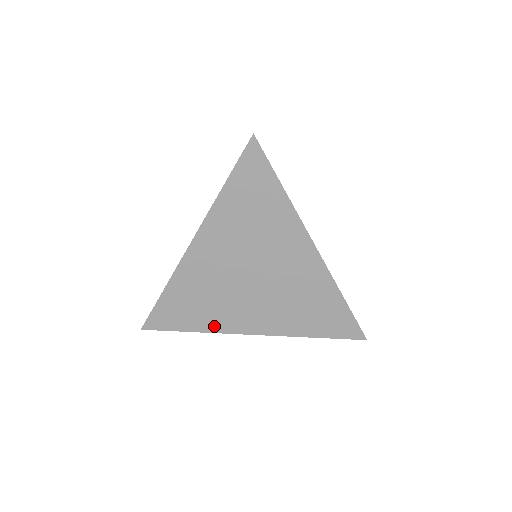
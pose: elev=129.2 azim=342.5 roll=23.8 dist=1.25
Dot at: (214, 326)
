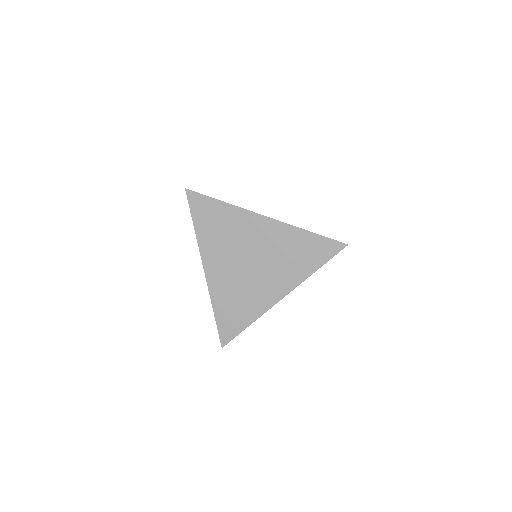
Dot at: (257, 312)
